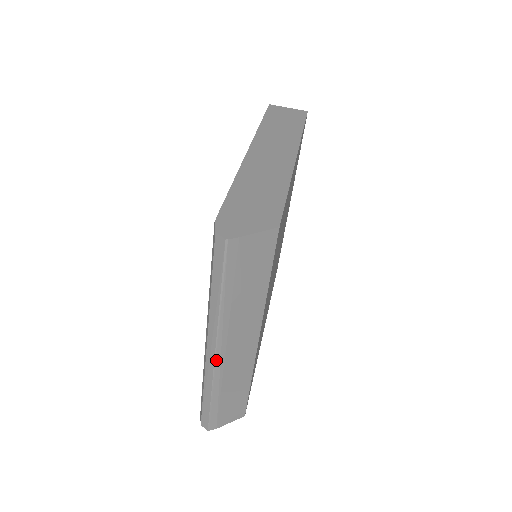
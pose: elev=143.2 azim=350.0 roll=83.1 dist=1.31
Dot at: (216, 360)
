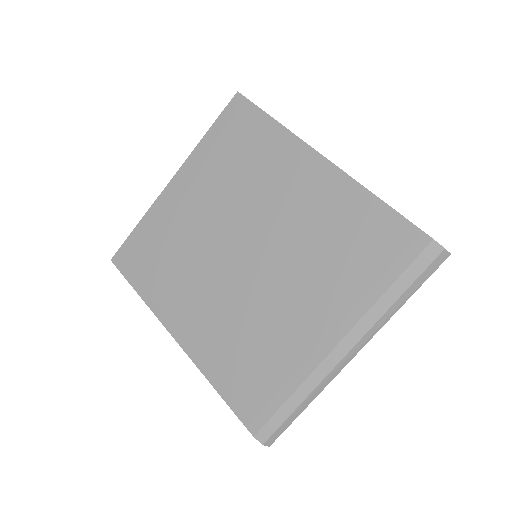
Dot at: (349, 361)
